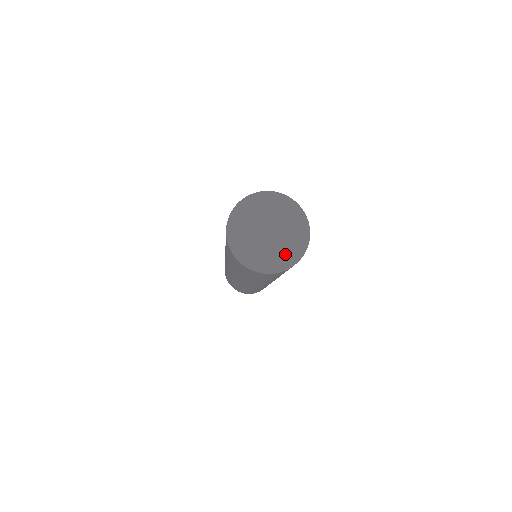
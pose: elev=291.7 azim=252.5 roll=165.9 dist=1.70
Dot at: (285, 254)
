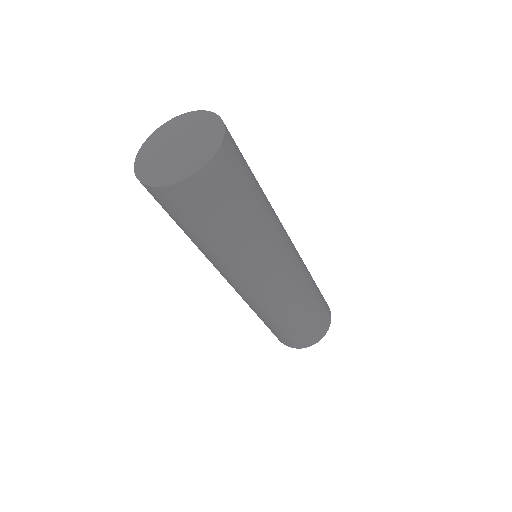
Dot at: (208, 138)
